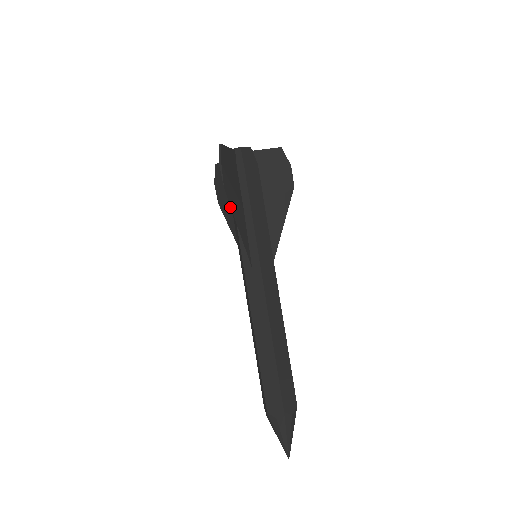
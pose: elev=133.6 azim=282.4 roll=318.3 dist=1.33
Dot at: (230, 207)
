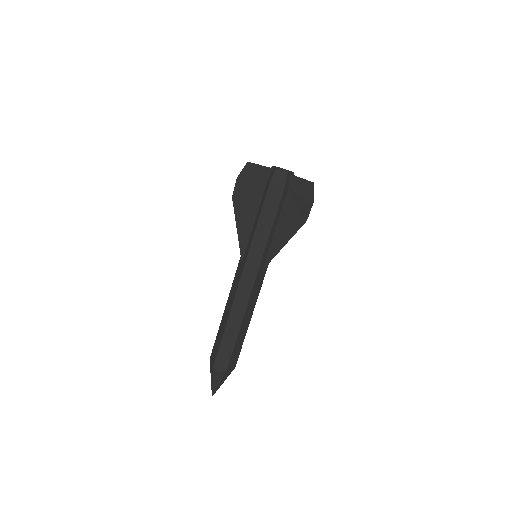
Dot at: occluded
